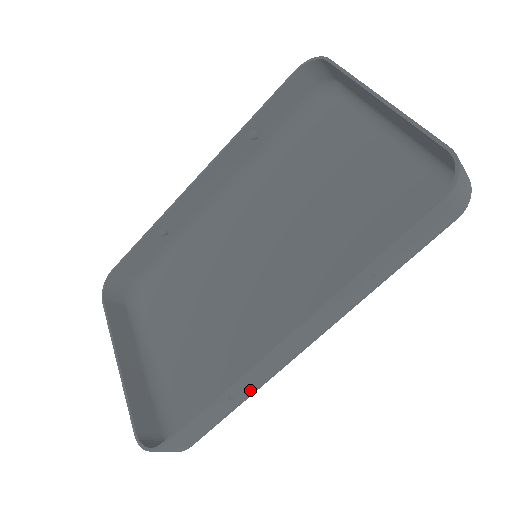
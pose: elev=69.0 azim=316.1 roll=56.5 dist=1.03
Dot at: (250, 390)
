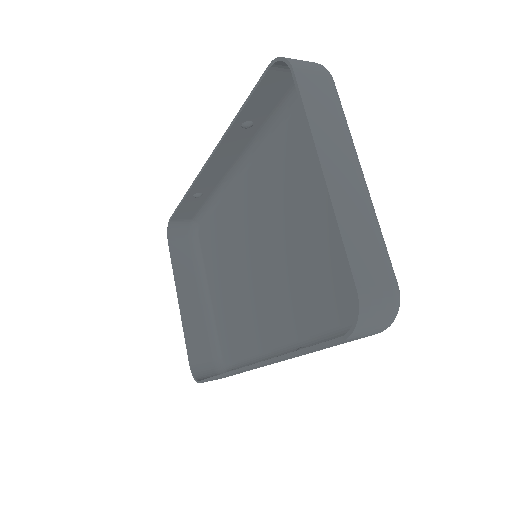
Dot at: occluded
